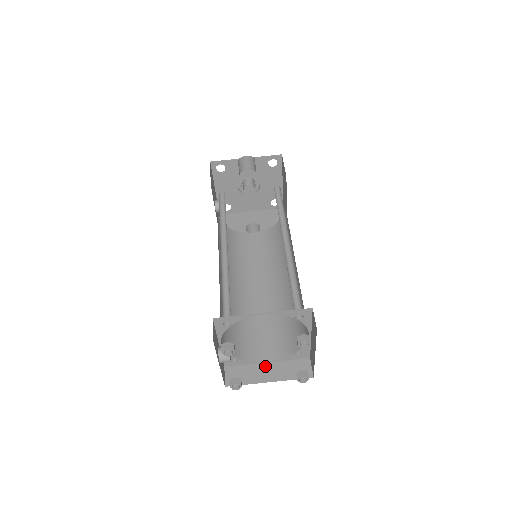
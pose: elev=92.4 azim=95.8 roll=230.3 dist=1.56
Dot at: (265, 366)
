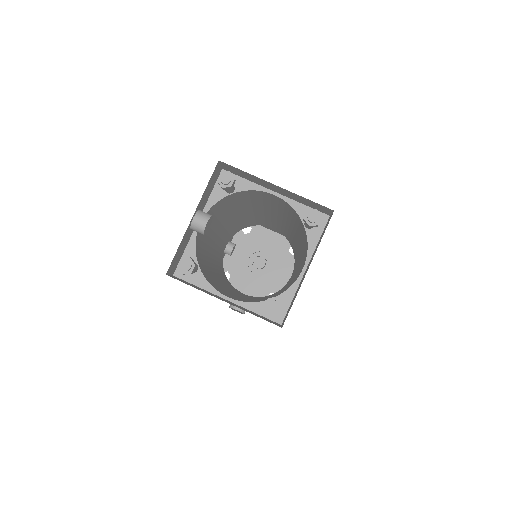
Dot at: (223, 298)
